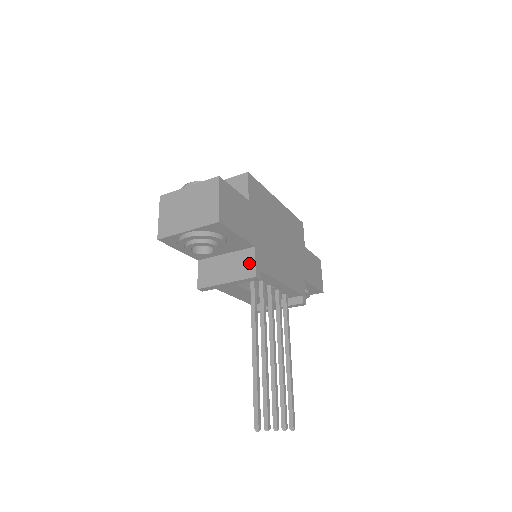
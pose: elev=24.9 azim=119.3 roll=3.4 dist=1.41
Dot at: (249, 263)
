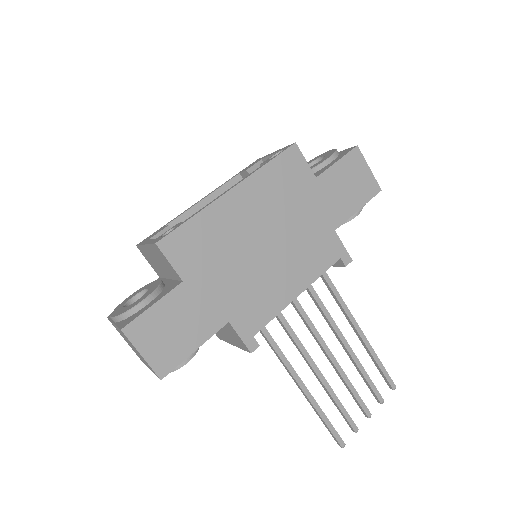
Dot at: (236, 337)
